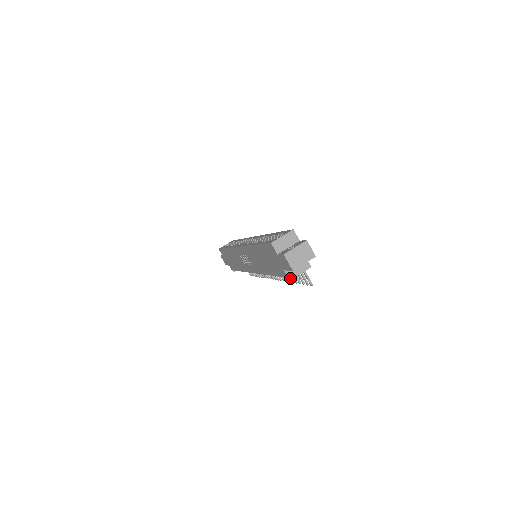
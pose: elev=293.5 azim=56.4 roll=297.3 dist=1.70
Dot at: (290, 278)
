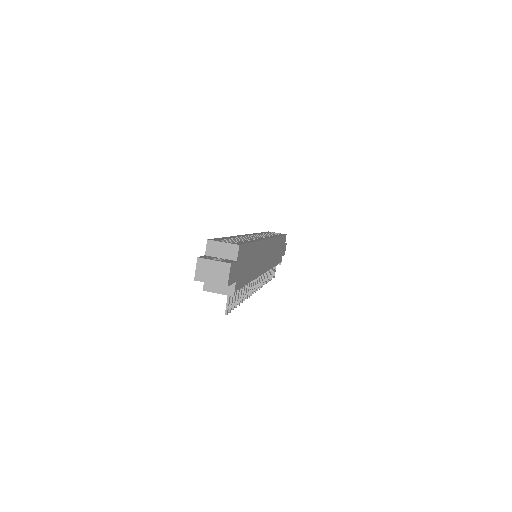
Dot at: (205, 288)
